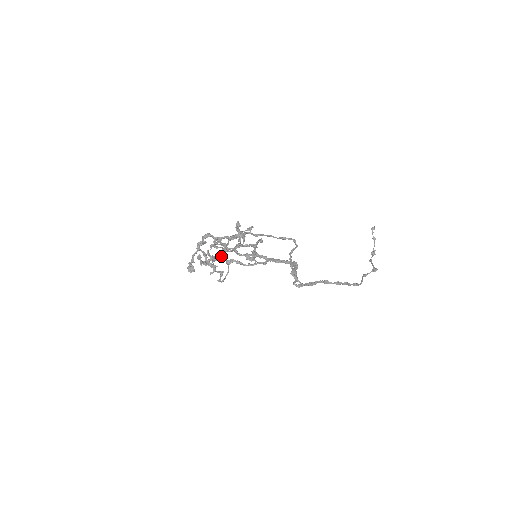
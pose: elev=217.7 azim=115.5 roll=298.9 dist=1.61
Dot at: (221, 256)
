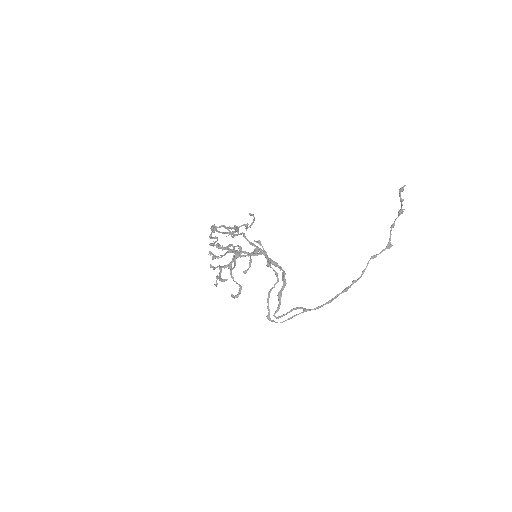
Dot at: occluded
